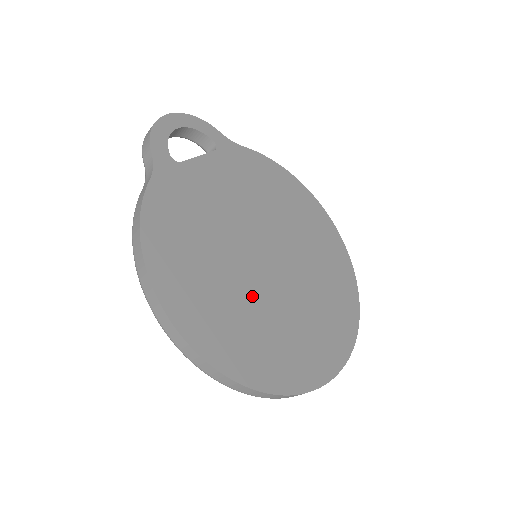
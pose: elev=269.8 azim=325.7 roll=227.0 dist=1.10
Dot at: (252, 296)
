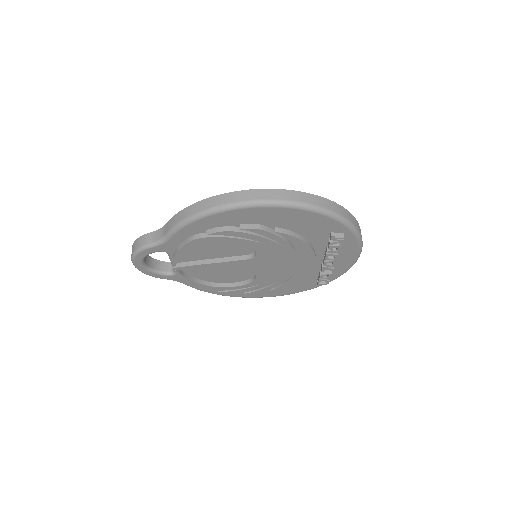
Dot at: occluded
